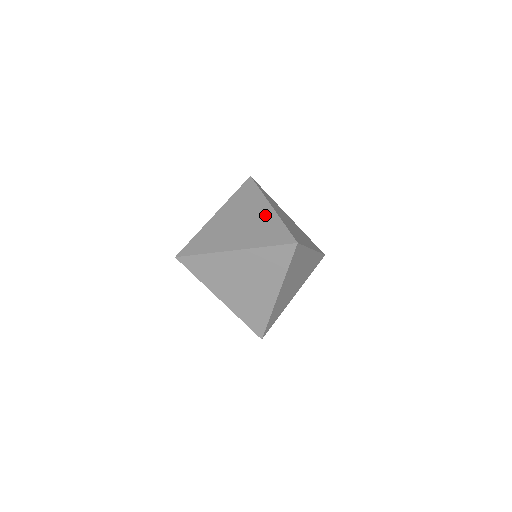
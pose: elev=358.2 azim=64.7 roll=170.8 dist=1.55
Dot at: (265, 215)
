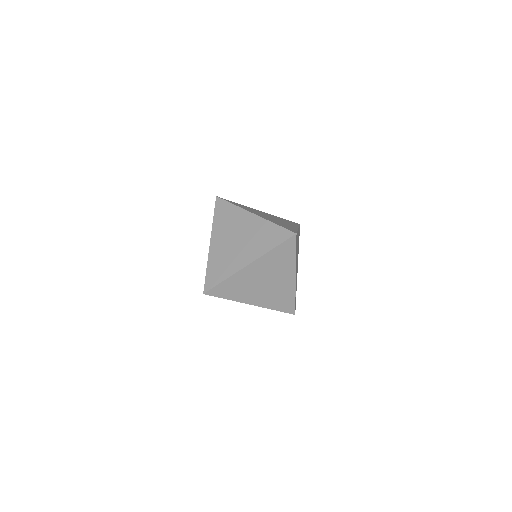
Dot at: (254, 224)
